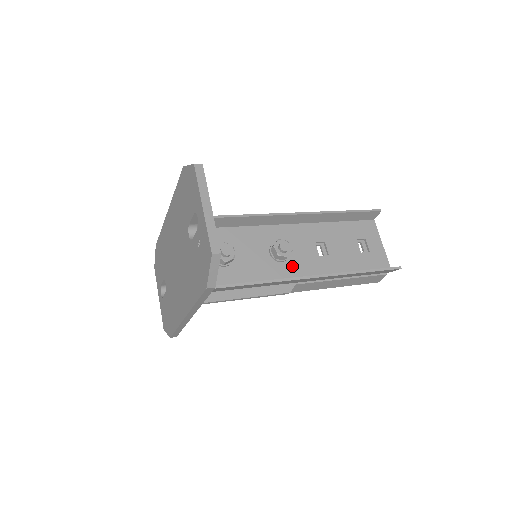
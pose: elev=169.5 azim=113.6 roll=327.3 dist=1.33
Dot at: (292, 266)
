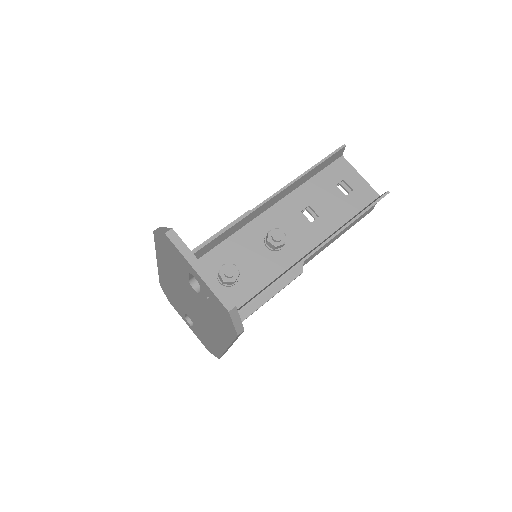
Dot at: (292, 247)
